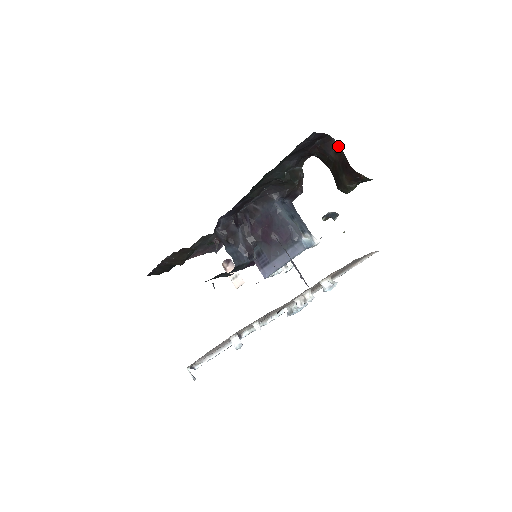
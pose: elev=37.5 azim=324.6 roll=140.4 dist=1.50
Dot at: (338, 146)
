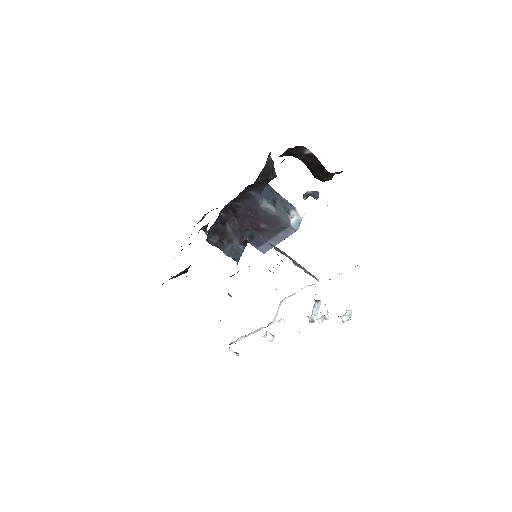
Dot at: (309, 151)
